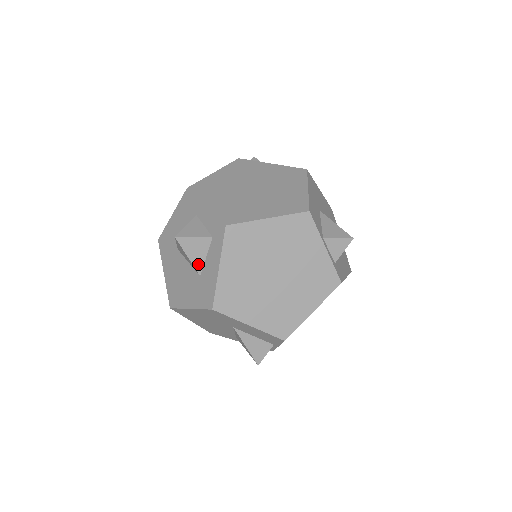
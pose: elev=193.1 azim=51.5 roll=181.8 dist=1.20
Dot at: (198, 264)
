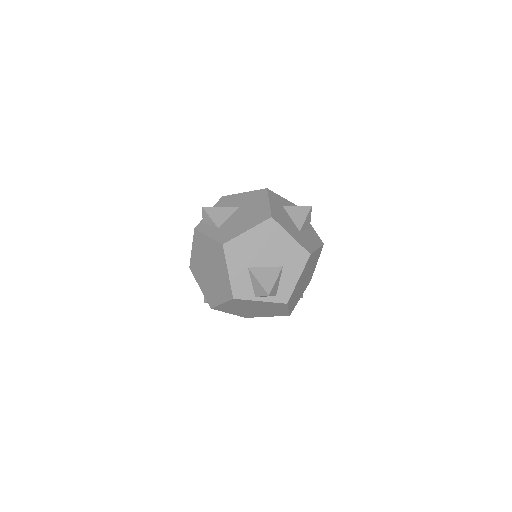
Dot at: occluded
